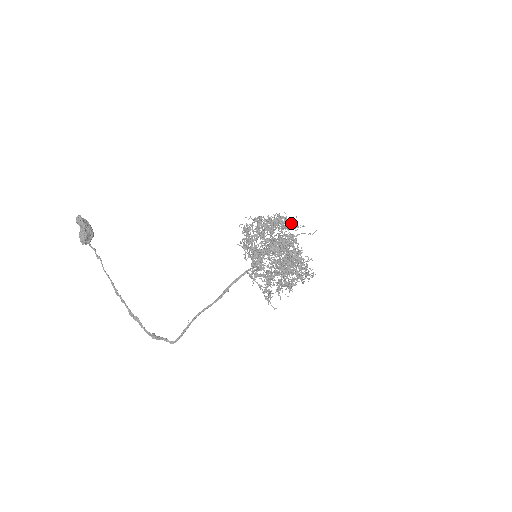
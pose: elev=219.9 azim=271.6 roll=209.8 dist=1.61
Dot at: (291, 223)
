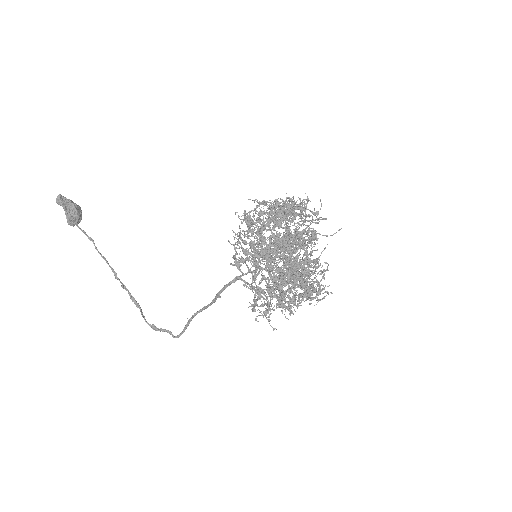
Dot at: (312, 211)
